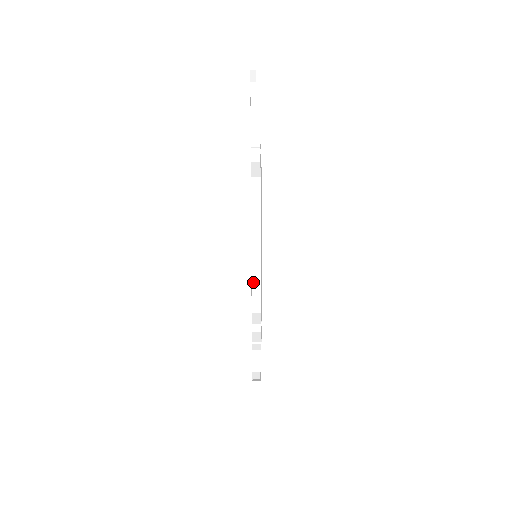
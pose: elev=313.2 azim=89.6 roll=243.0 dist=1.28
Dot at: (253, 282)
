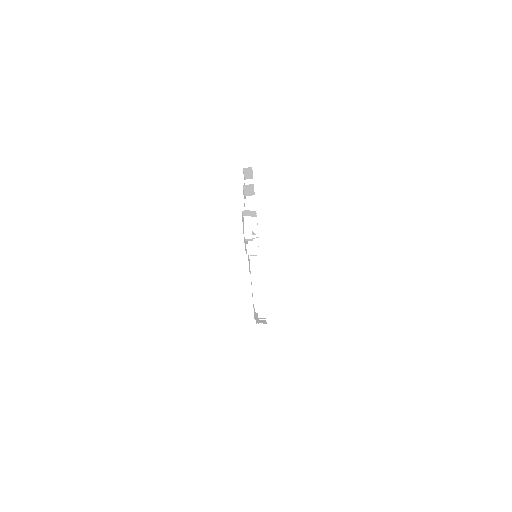
Dot at: occluded
